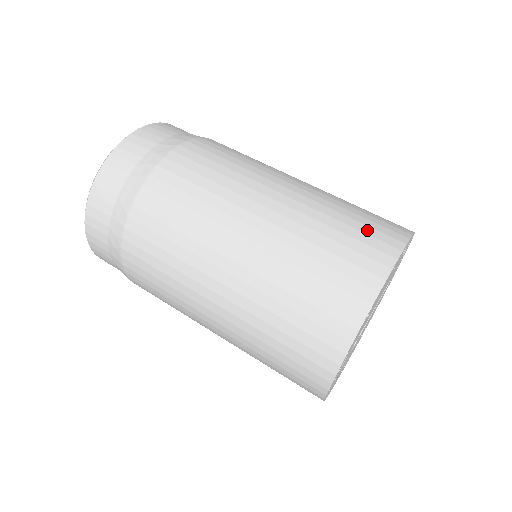
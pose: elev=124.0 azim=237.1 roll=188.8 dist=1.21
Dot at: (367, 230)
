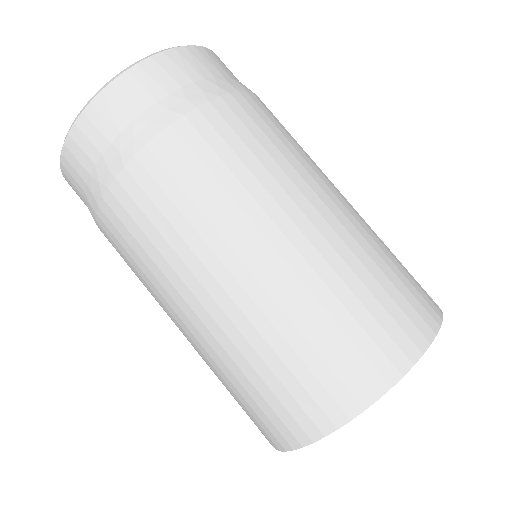
Dot at: (375, 332)
